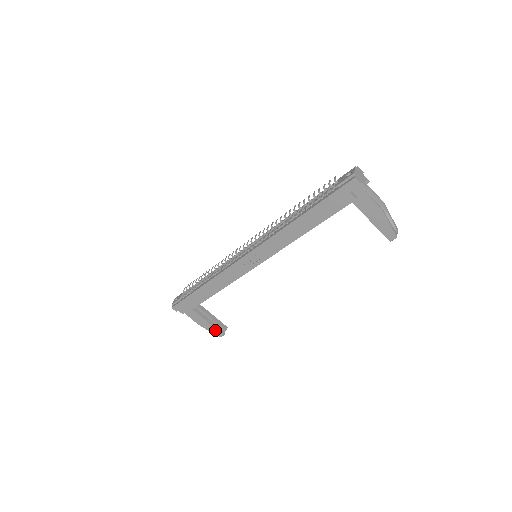
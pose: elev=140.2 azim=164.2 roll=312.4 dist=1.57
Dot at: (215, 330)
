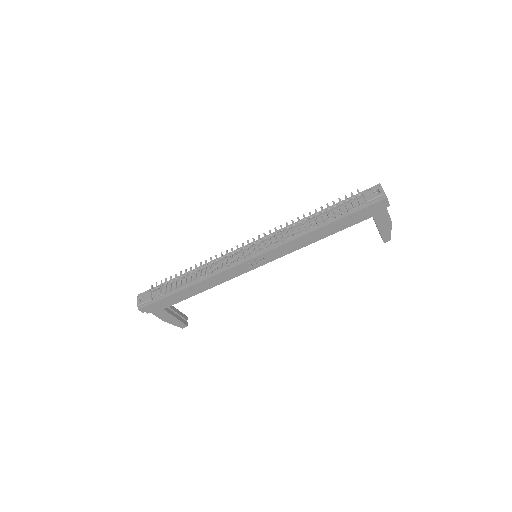
Dot at: (180, 323)
